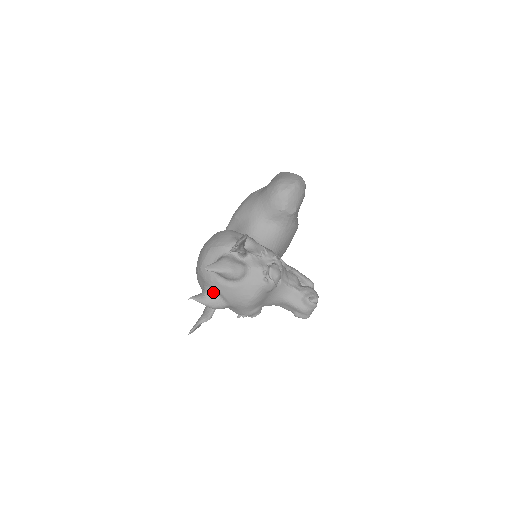
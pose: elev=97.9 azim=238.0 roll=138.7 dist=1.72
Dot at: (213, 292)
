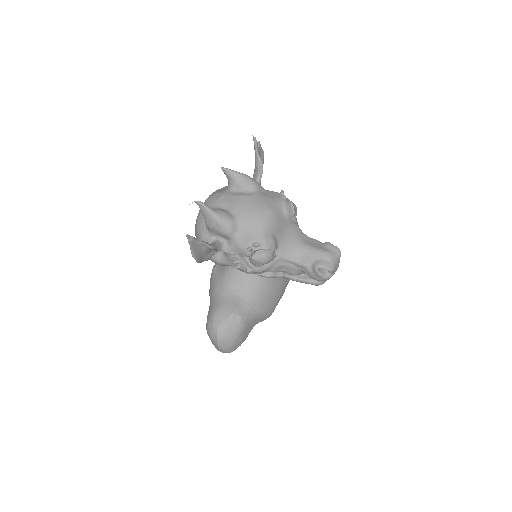
Dot at: (222, 209)
